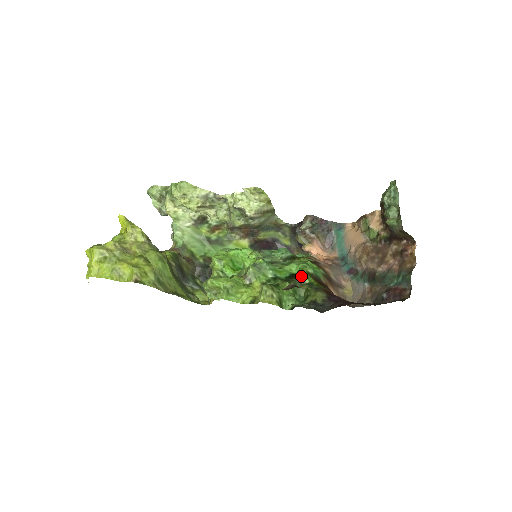
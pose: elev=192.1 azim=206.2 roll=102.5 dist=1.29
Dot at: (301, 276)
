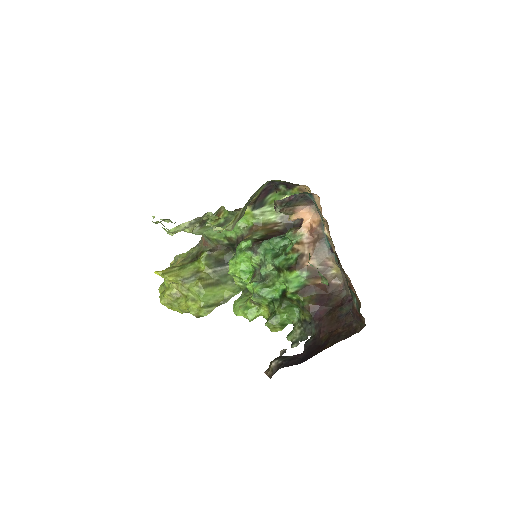
Dot at: (288, 297)
